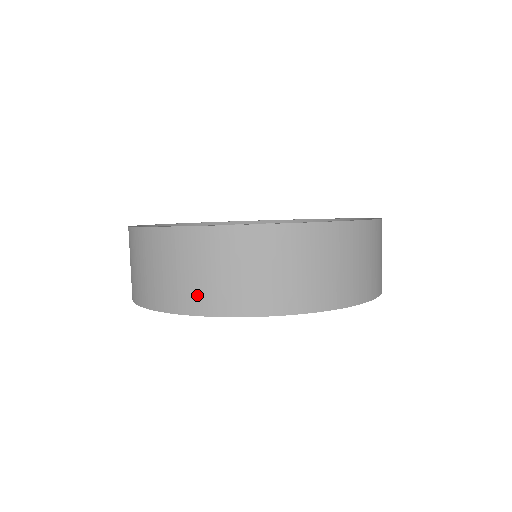
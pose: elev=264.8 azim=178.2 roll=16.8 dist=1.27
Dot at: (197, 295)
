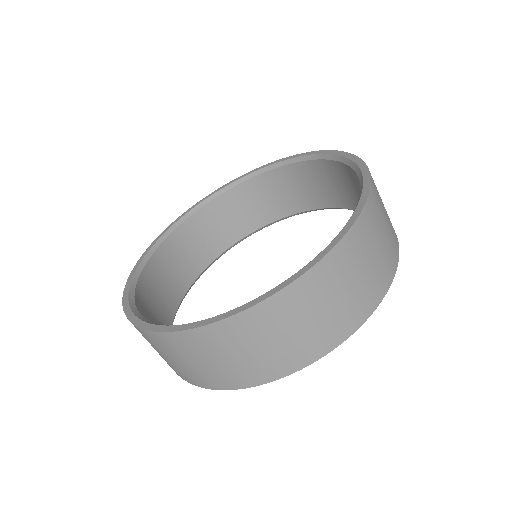
Dot at: occluded
